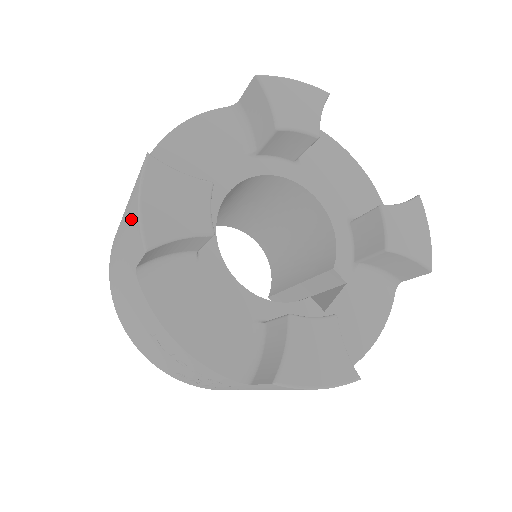
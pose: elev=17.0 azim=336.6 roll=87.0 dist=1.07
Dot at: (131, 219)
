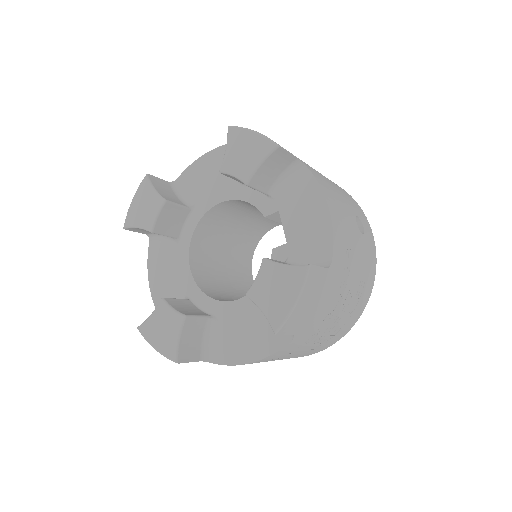
Dot at: occluded
